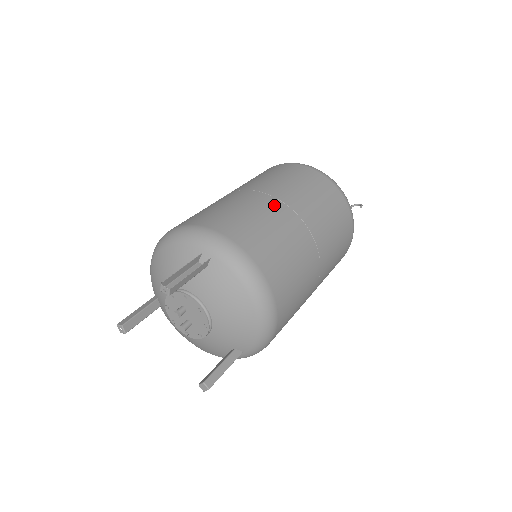
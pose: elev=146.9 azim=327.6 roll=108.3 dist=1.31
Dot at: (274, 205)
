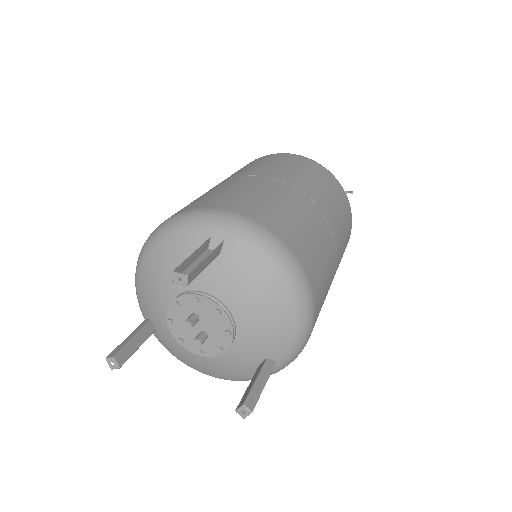
Dot at: (274, 184)
